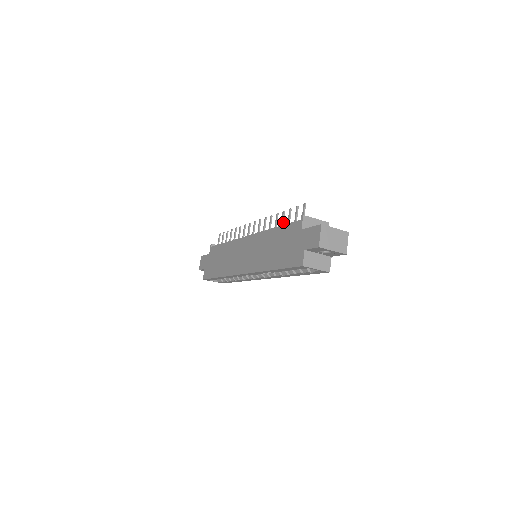
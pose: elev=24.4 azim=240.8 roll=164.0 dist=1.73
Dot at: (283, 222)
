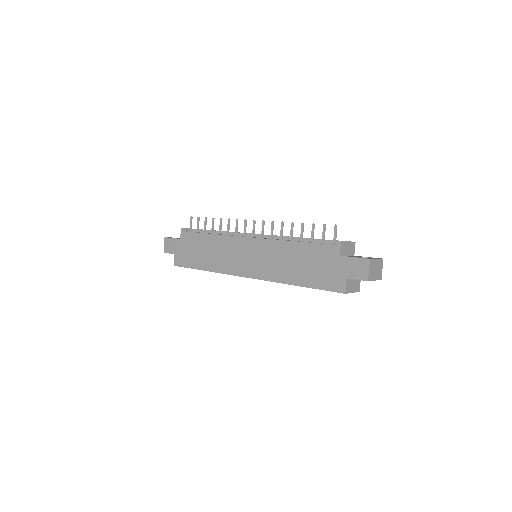
Dot at: occluded
